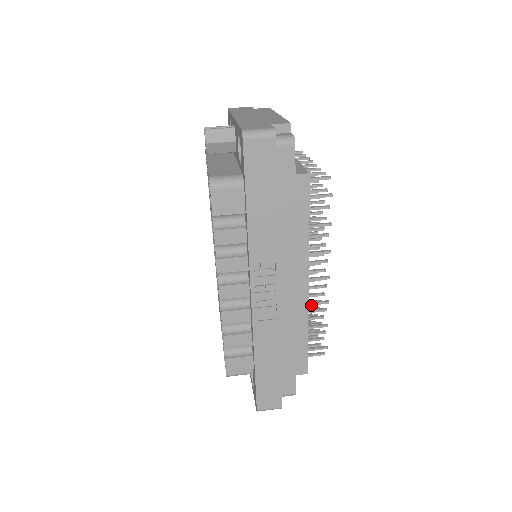
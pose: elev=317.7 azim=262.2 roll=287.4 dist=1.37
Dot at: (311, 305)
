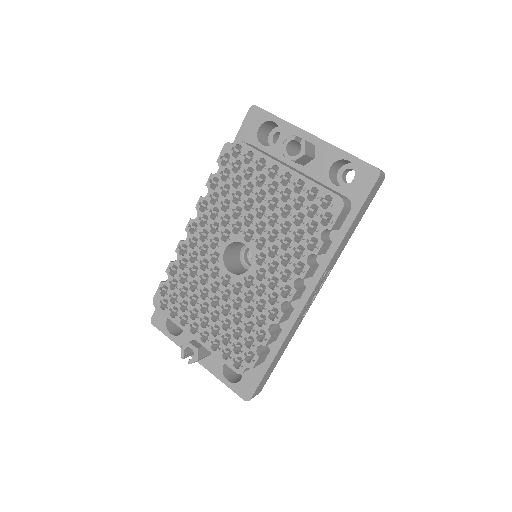
Dot at: occluded
